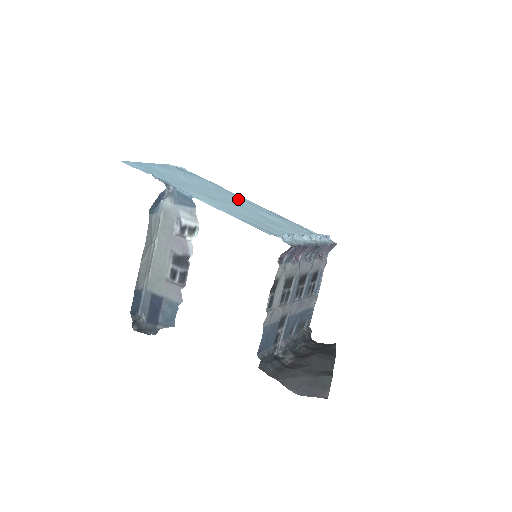
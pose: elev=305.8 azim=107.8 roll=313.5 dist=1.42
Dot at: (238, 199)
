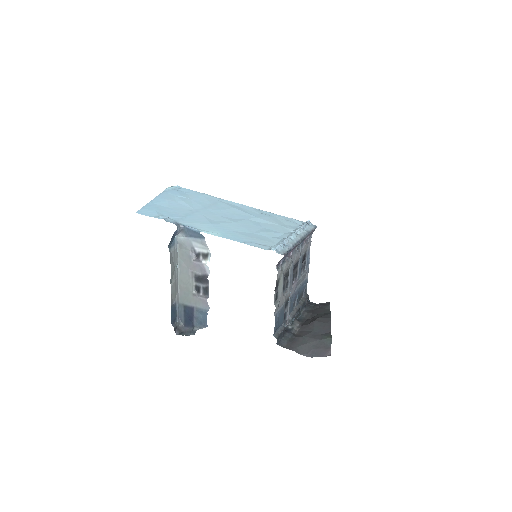
Dot at: (231, 209)
